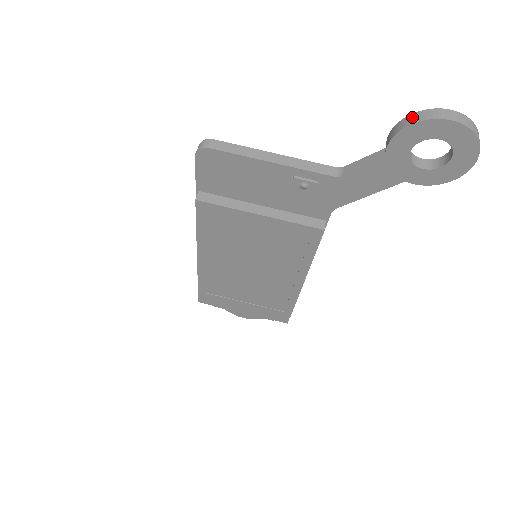
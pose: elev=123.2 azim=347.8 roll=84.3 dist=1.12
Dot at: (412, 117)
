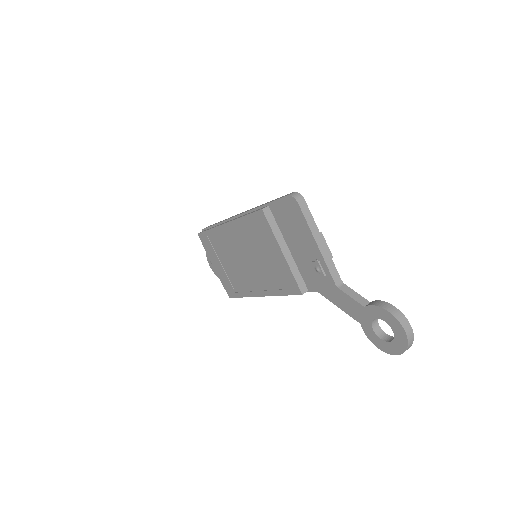
Dot at: (394, 309)
